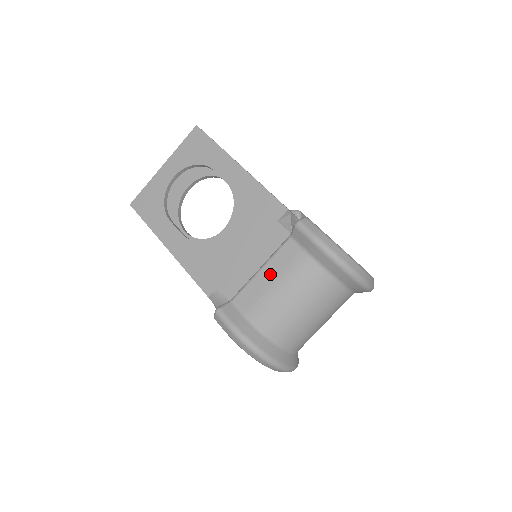
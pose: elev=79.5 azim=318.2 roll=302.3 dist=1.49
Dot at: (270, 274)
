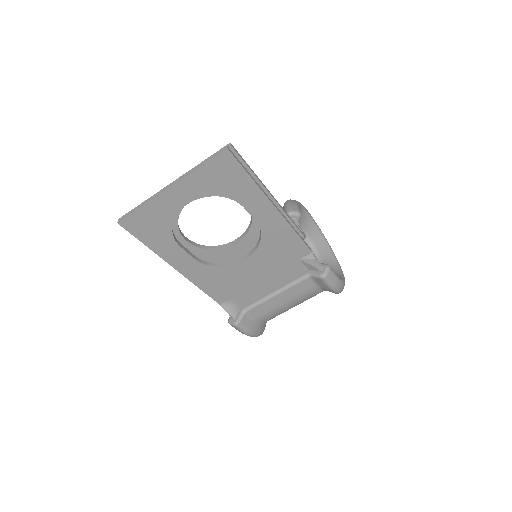
Dot at: (284, 298)
